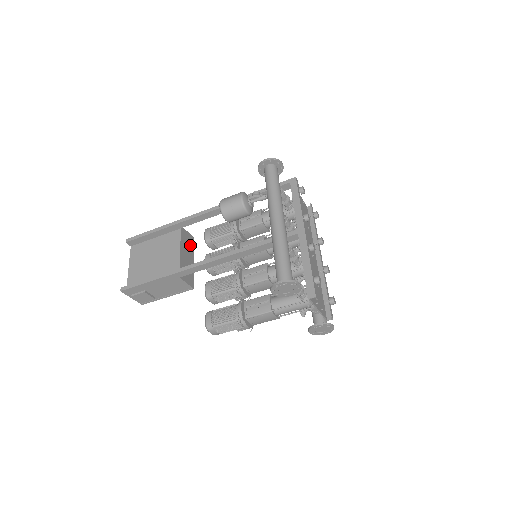
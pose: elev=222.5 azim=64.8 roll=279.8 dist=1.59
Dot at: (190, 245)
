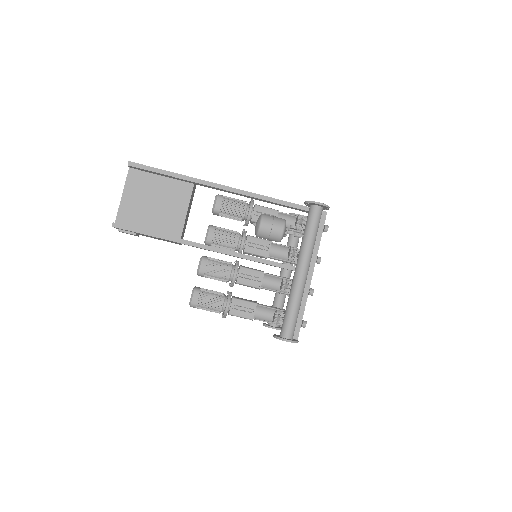
Dot at: occluded
